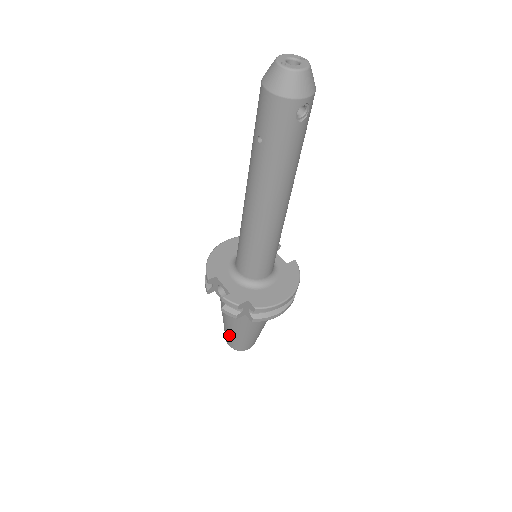
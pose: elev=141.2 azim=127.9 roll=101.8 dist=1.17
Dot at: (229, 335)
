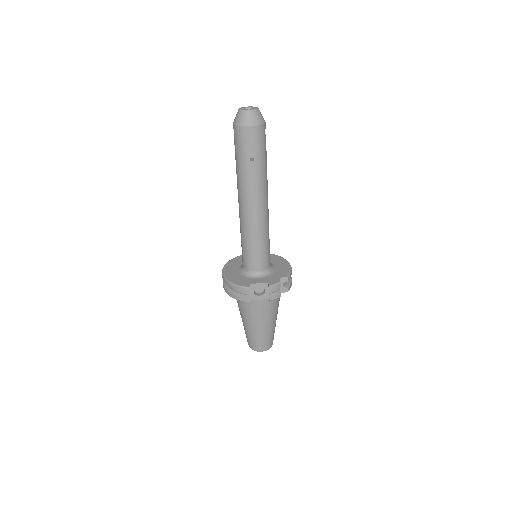
Dot at: (263, 337)
